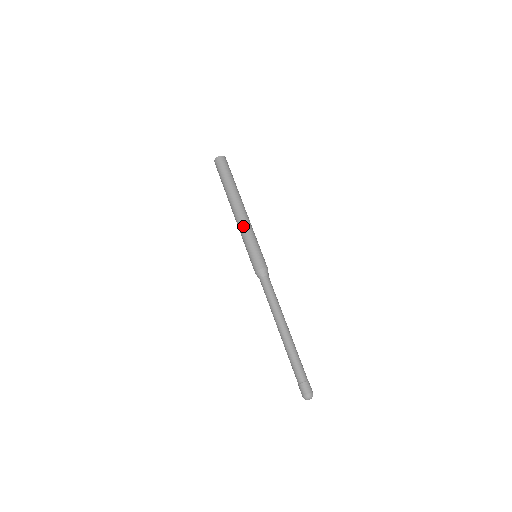
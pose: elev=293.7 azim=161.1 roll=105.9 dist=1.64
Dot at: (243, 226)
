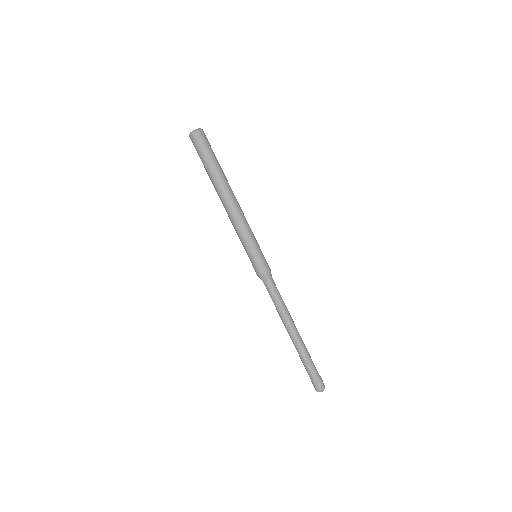
Dot at: occluded
